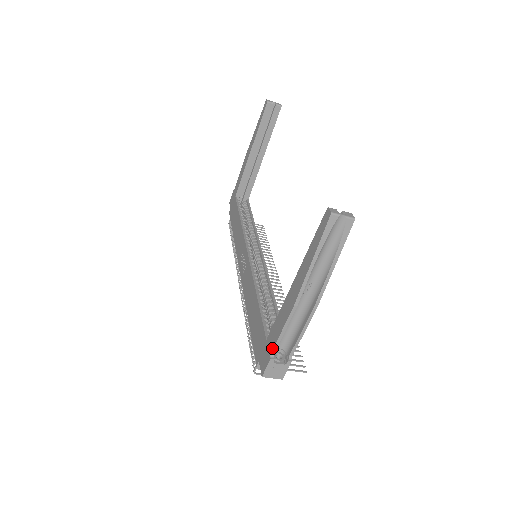
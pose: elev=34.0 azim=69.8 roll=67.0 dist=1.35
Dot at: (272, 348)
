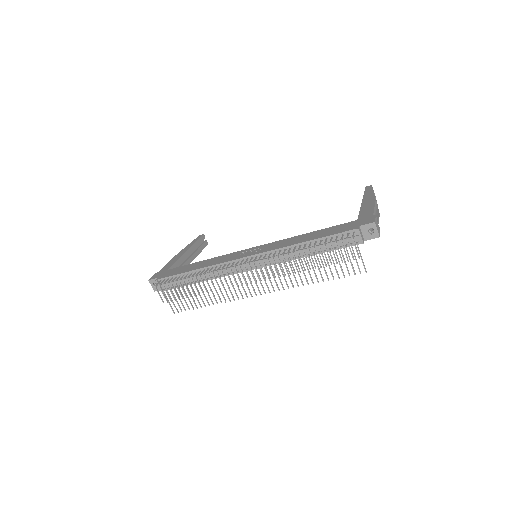
Dot at: (372, 214)
